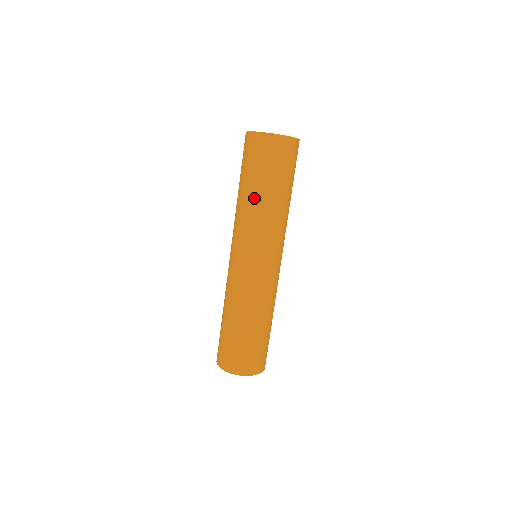
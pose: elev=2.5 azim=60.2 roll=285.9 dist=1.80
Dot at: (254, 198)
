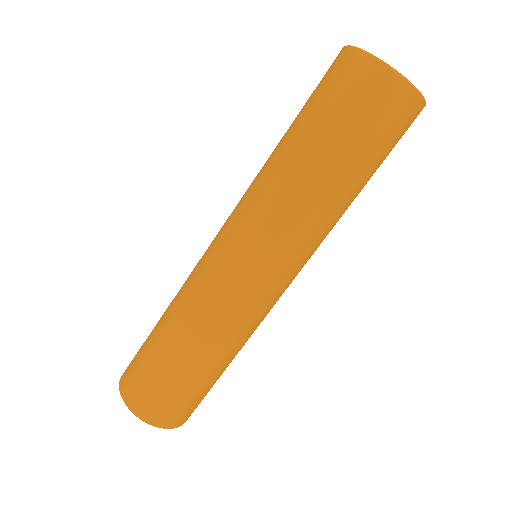
Dot at: (296, 161)
